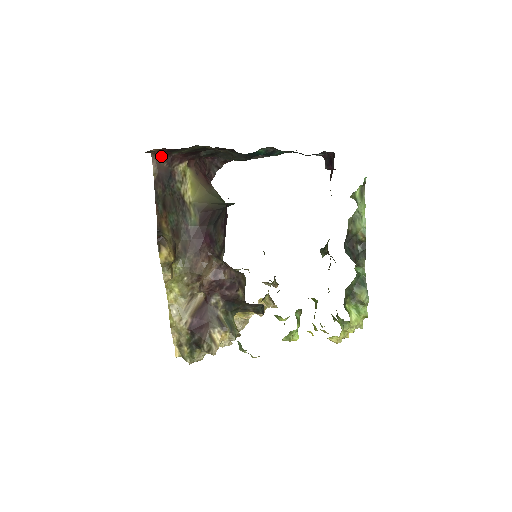
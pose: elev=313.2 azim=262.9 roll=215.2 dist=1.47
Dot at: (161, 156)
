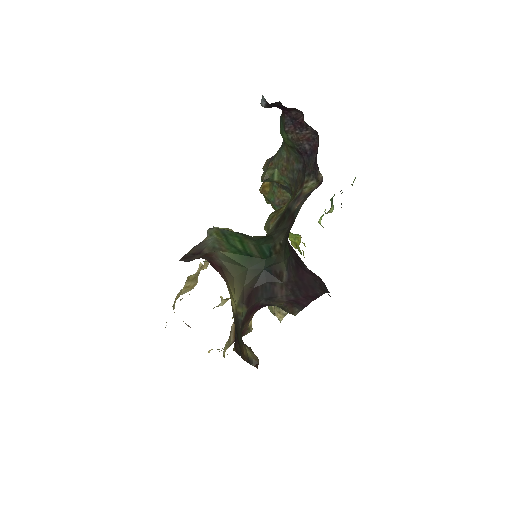
Dot at: occluded
